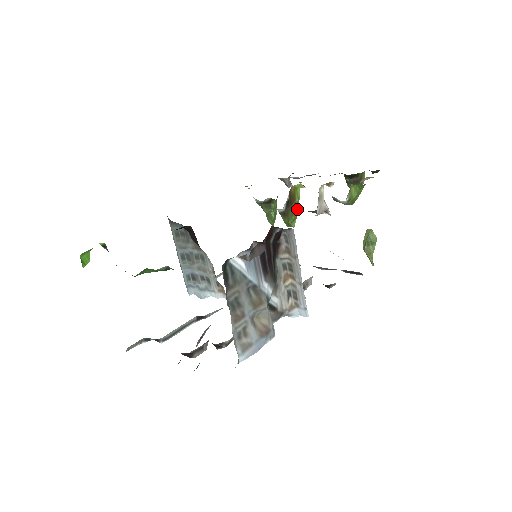
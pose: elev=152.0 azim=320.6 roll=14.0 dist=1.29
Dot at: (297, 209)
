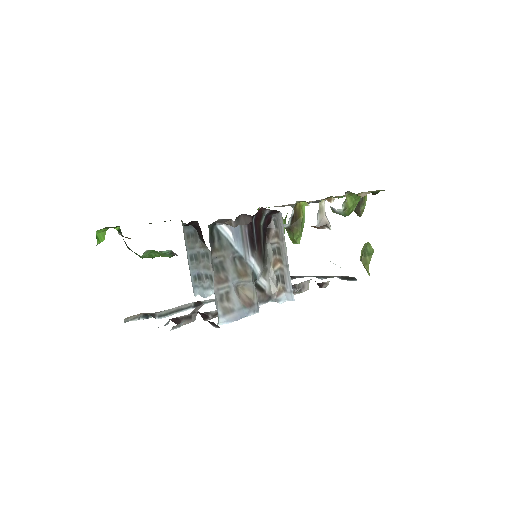
Dot at: (302, 226)
